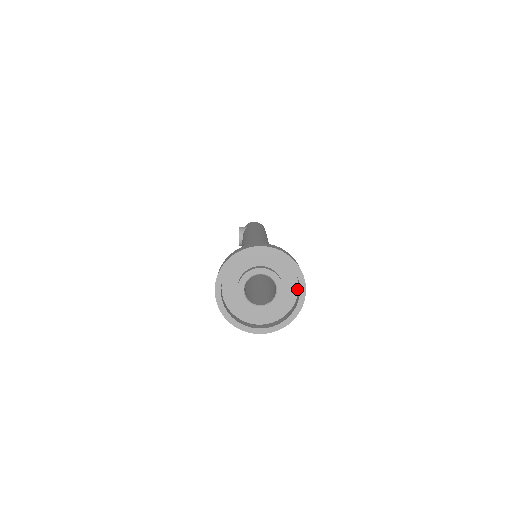
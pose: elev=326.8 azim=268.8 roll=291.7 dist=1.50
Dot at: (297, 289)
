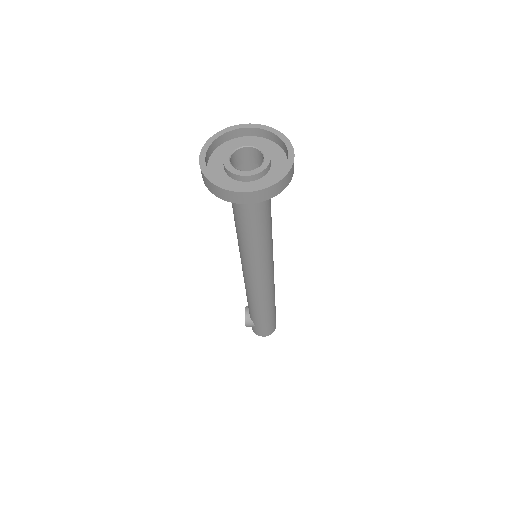
Dot at: occluded
